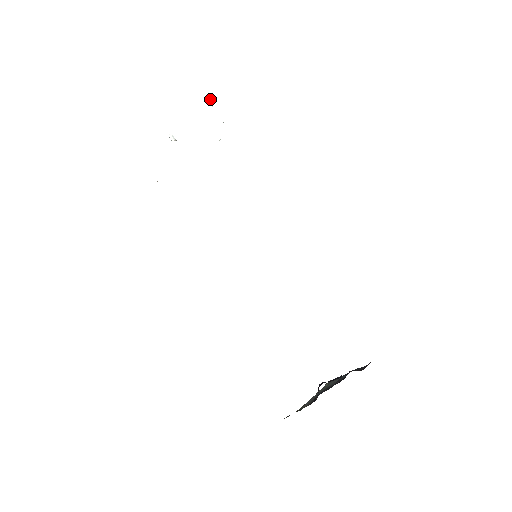
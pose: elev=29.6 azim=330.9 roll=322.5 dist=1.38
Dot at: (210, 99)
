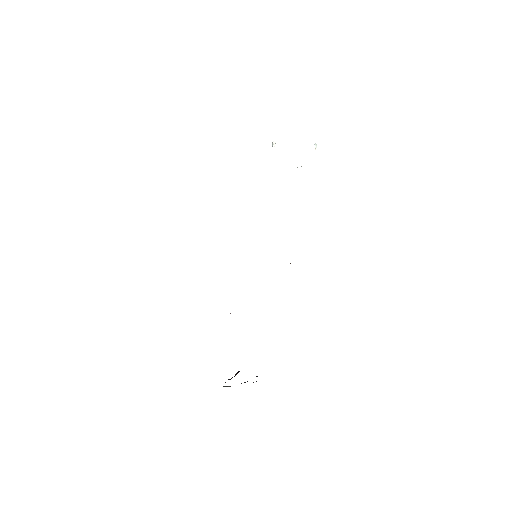
Dot at: (316, 145)
